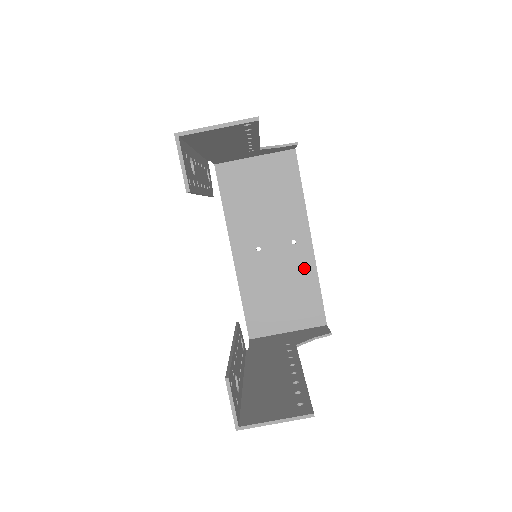
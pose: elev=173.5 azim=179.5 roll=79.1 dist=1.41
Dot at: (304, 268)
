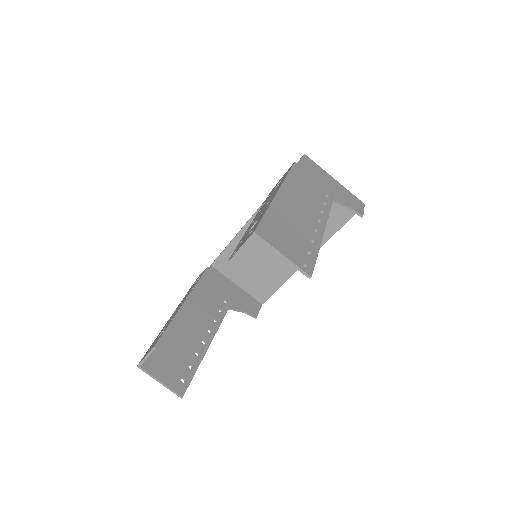
Dot at: (285, 268)
